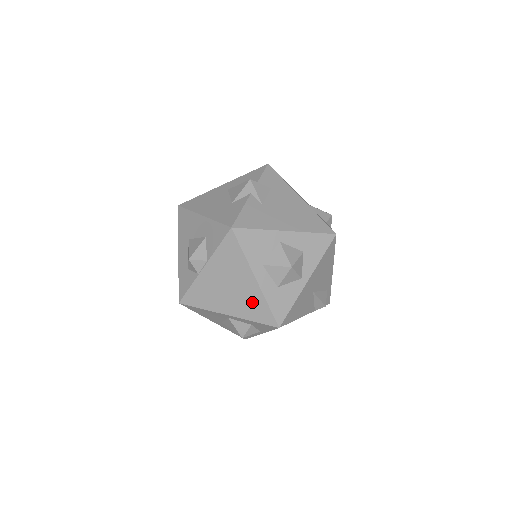
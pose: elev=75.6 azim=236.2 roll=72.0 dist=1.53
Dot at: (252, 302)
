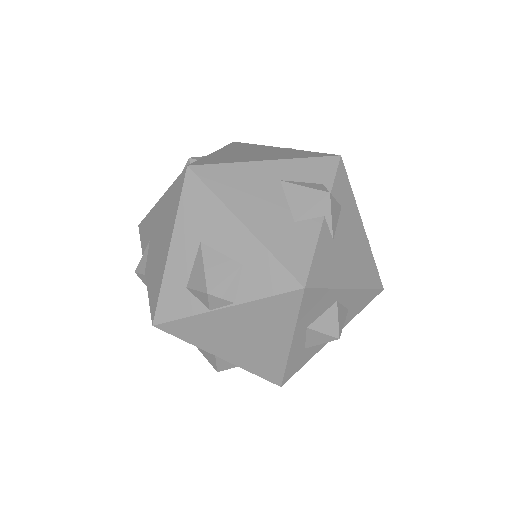
Dot at: (266, 359)
